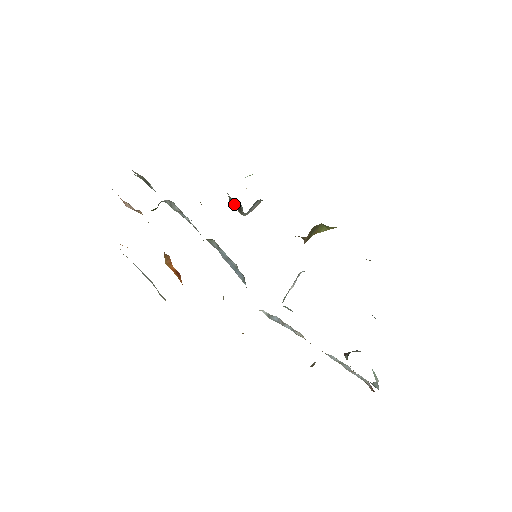
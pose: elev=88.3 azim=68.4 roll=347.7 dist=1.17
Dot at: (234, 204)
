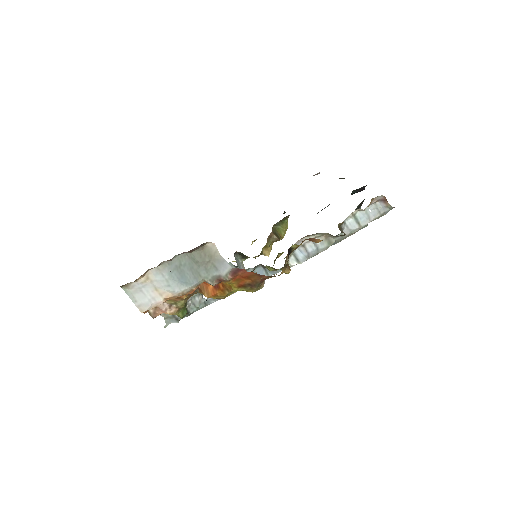
Dot at: occluded
